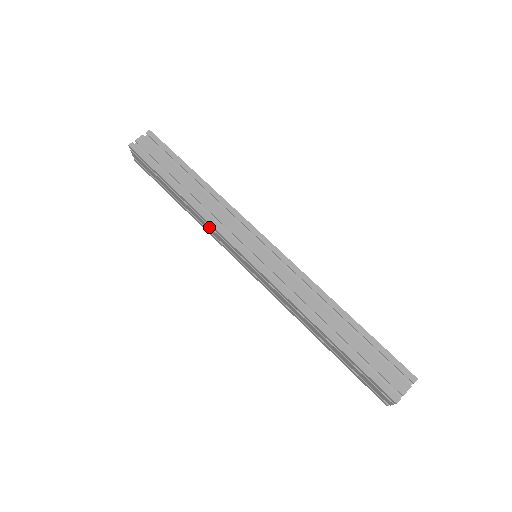
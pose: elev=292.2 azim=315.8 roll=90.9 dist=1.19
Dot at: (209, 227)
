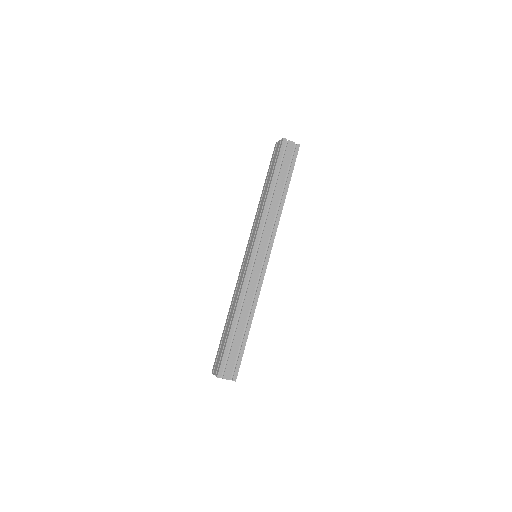
Dot at: (259, 218)
